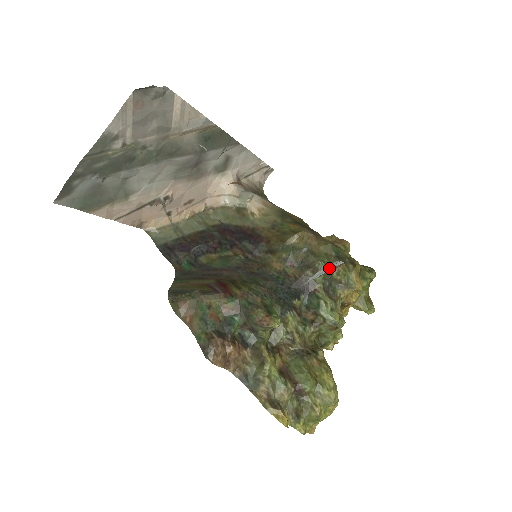
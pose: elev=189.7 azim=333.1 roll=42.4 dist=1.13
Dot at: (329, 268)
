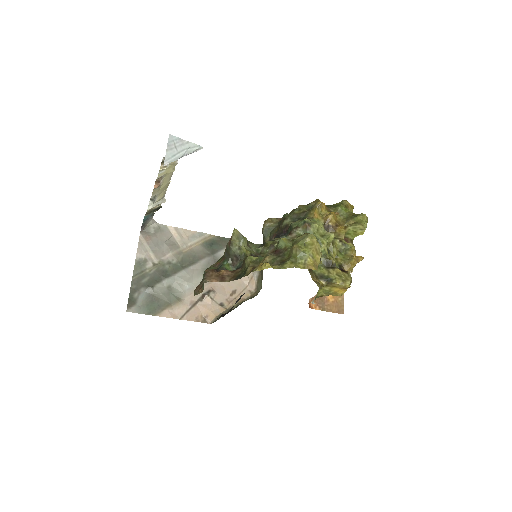
Dot at: (182, 147)
